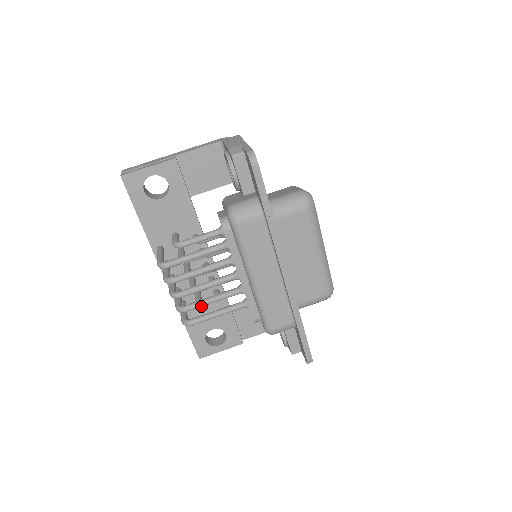
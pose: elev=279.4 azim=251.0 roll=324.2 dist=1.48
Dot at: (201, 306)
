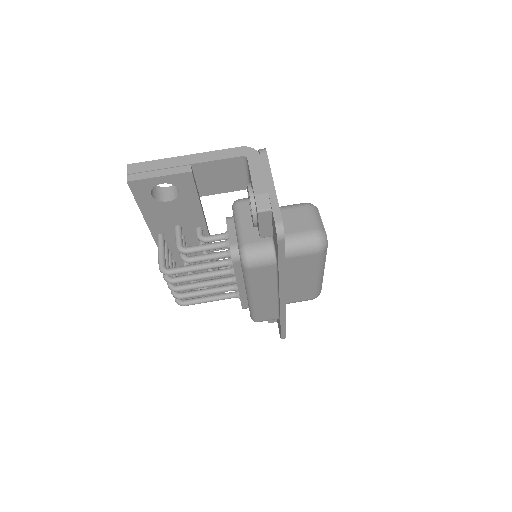
Dot at: (196, 296)
